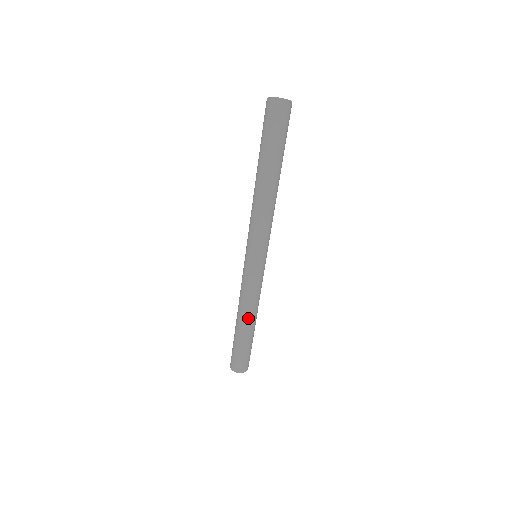
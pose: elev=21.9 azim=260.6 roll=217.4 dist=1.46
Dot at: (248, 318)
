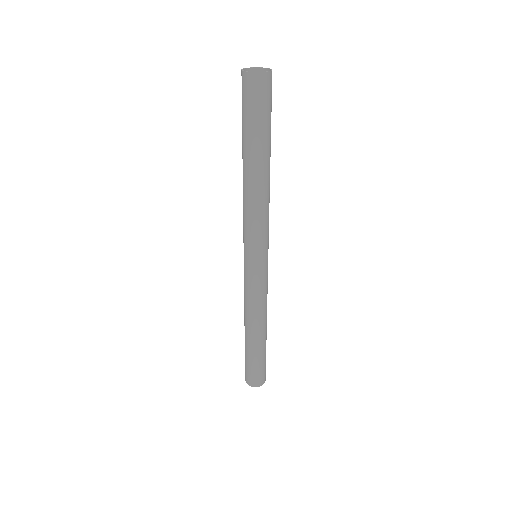
Dot at: (262, 325)
